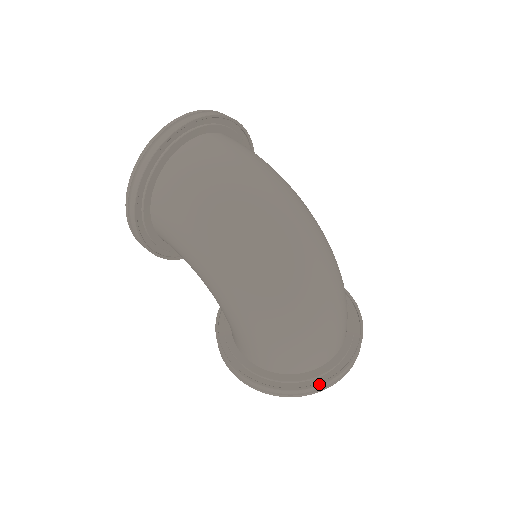
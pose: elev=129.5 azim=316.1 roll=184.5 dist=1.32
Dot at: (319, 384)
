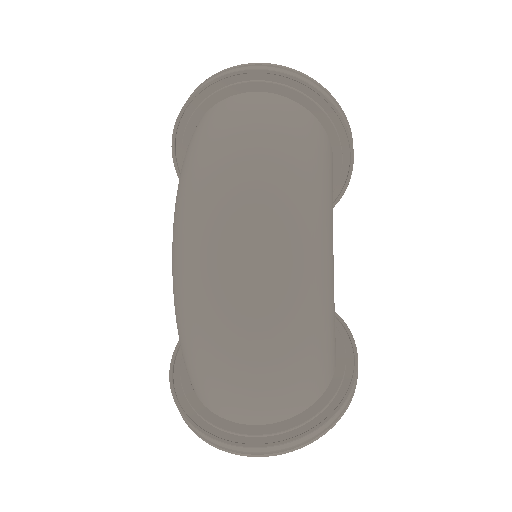
Dot at: (204, 431)
